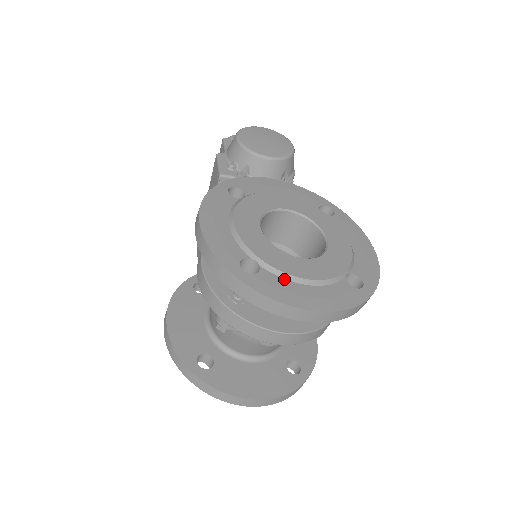
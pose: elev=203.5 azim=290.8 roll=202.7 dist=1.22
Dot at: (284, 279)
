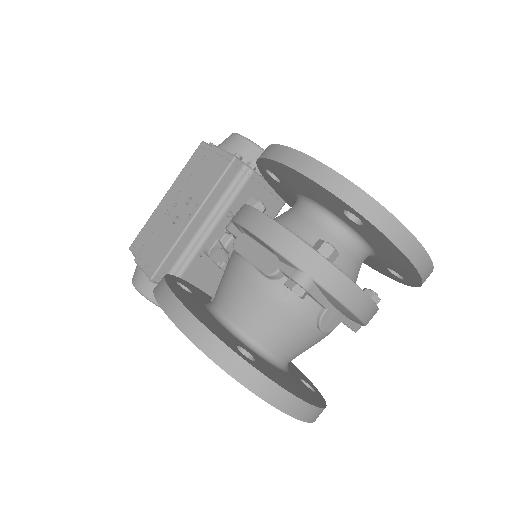
Dot at: occluded
